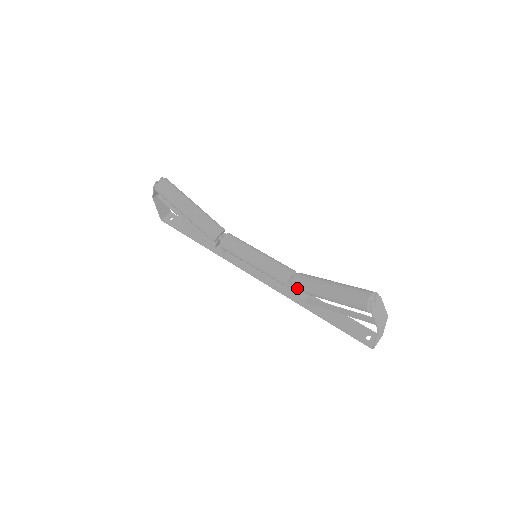
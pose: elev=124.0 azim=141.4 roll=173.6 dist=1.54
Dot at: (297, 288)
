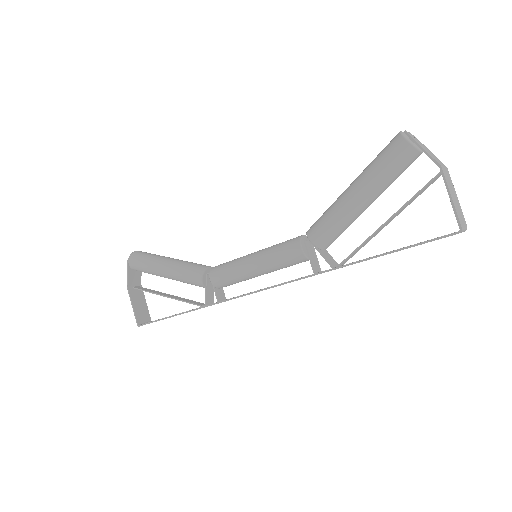
Dot at: (315, 232)
